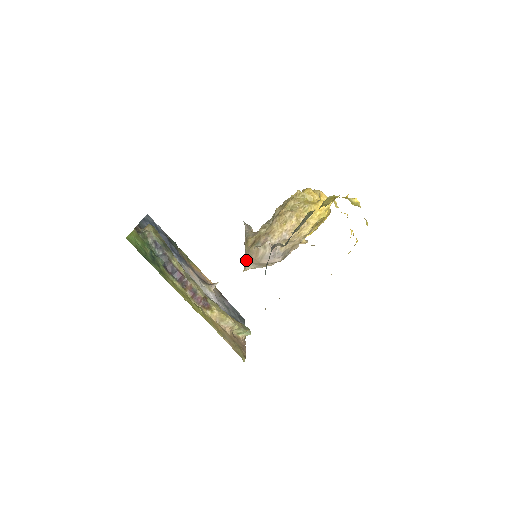
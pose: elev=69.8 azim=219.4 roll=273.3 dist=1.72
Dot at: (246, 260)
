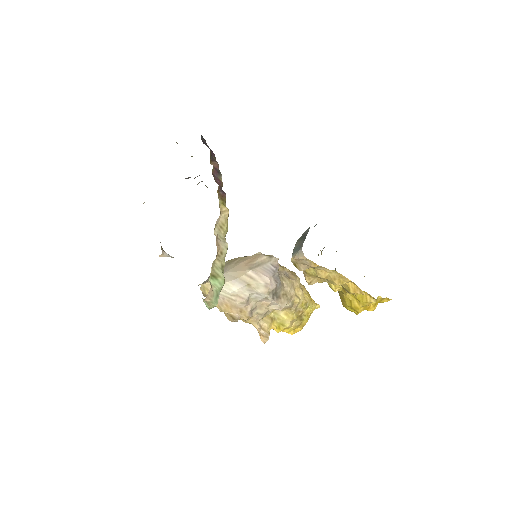
Dot at: occluded
